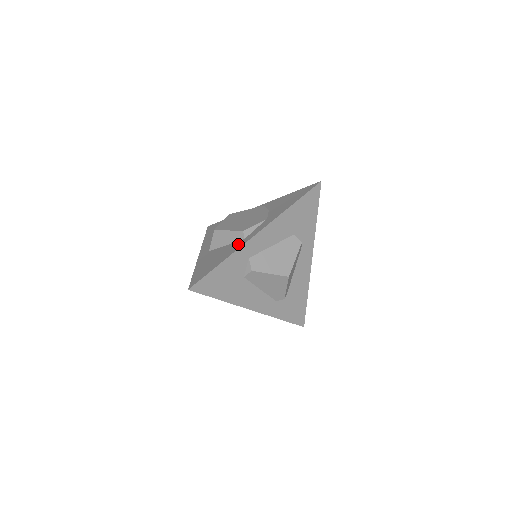
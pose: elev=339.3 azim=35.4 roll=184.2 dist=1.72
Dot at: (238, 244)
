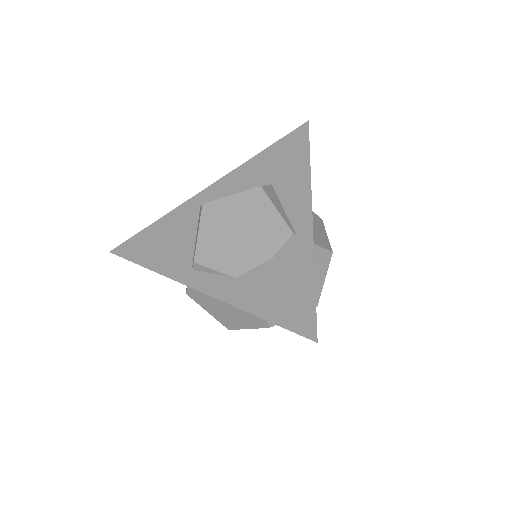
Dot at: (180, 266)
